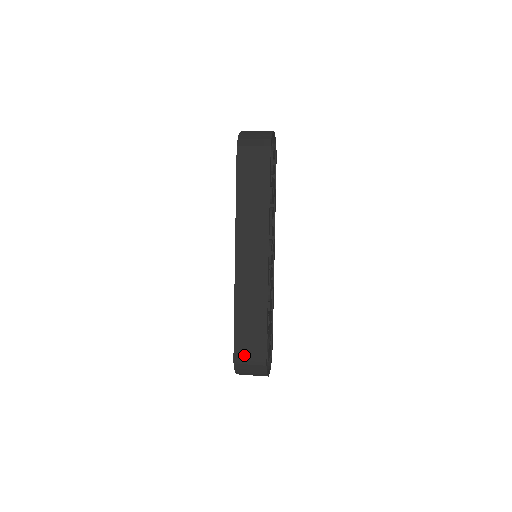
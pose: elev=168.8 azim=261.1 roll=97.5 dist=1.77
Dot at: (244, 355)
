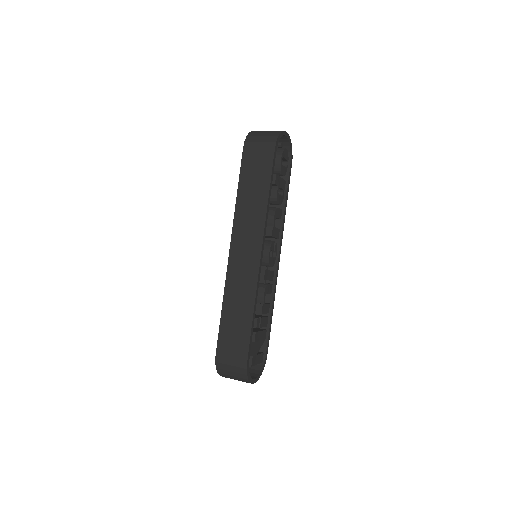
Dot at: (226, 354)
